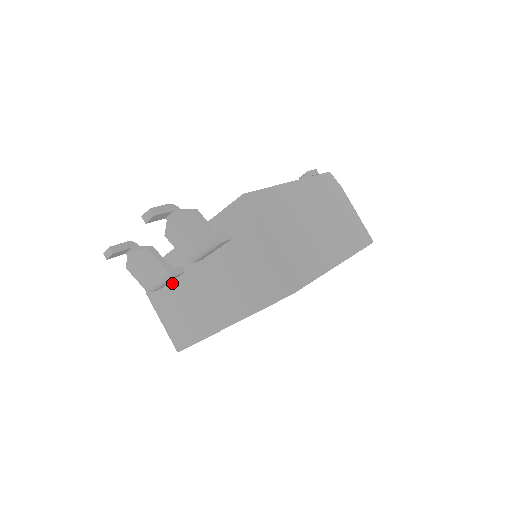
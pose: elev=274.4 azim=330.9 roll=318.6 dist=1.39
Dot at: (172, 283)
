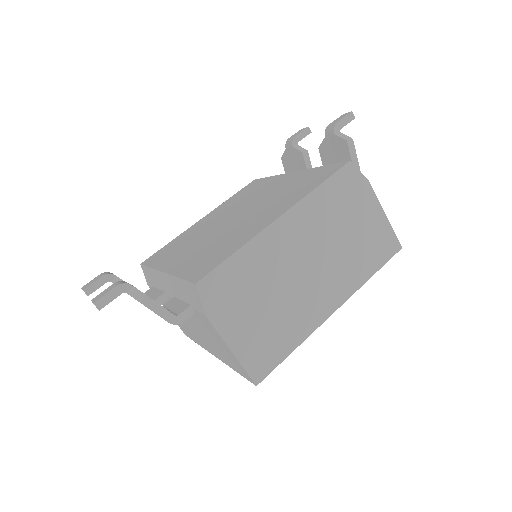
Dot at: occluded
